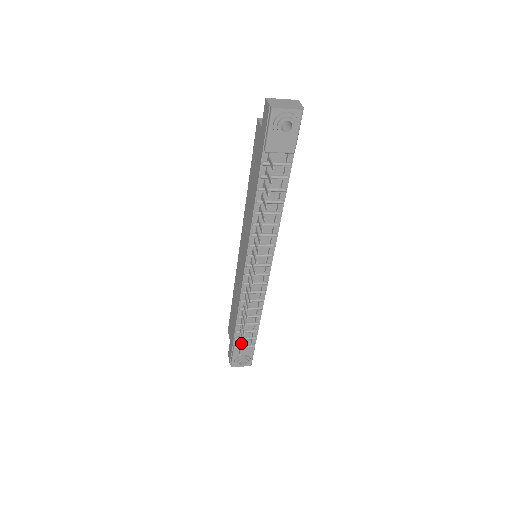
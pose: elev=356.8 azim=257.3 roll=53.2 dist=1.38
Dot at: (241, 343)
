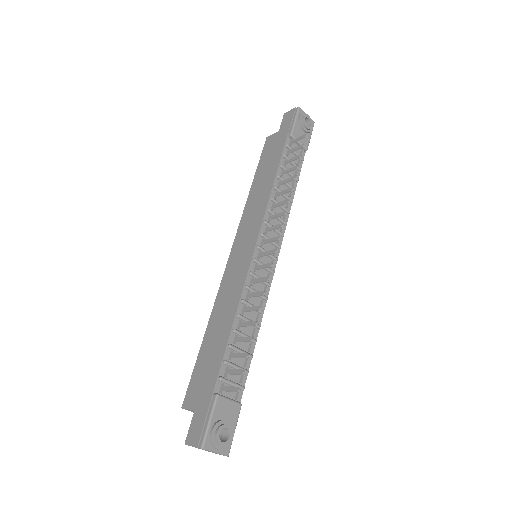
Dot at: (238, 369)
